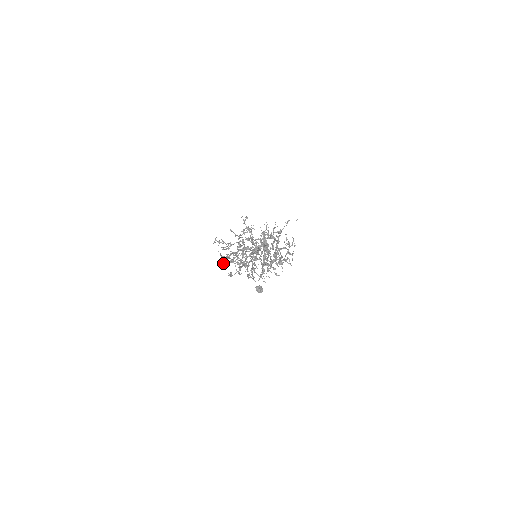
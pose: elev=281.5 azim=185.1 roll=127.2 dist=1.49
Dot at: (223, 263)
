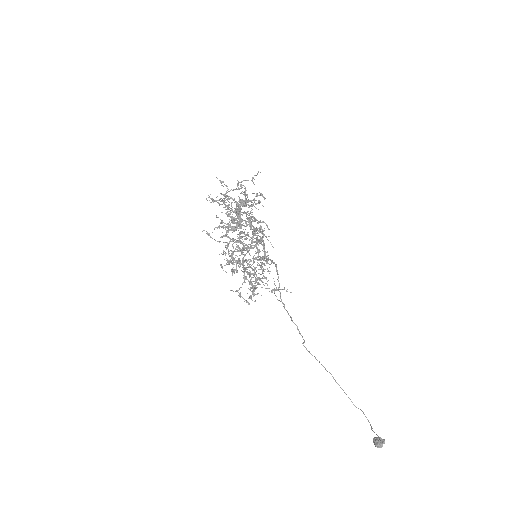
Dot at: (221, 266)
